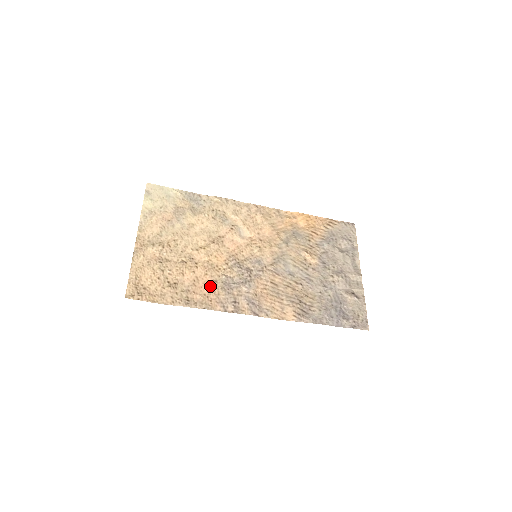
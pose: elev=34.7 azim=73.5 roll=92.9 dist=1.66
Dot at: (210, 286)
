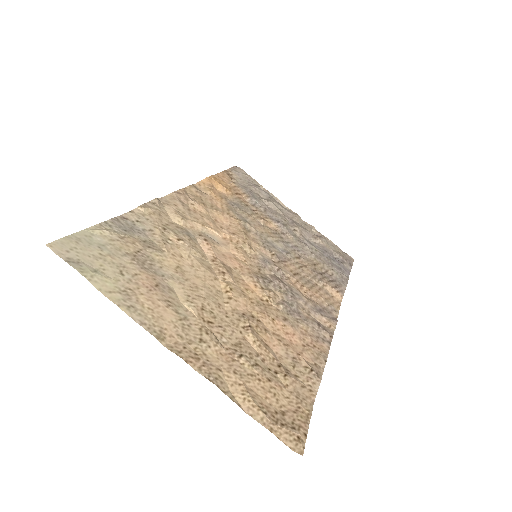
Dot at: (292, 330)
